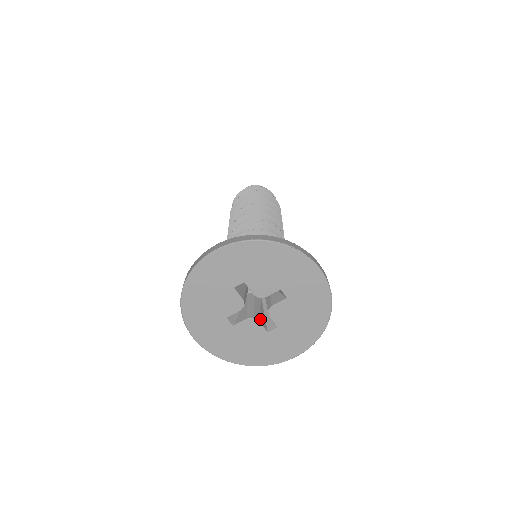
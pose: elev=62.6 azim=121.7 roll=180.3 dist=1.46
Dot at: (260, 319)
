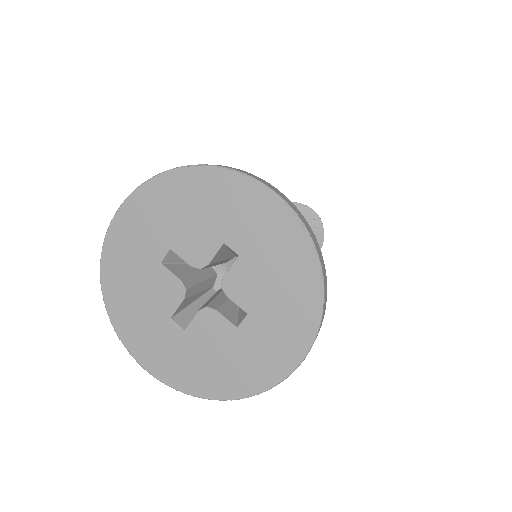
Dot at: (221, 309)
